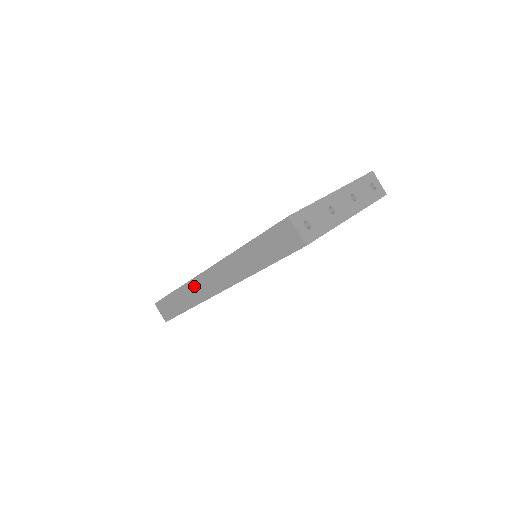
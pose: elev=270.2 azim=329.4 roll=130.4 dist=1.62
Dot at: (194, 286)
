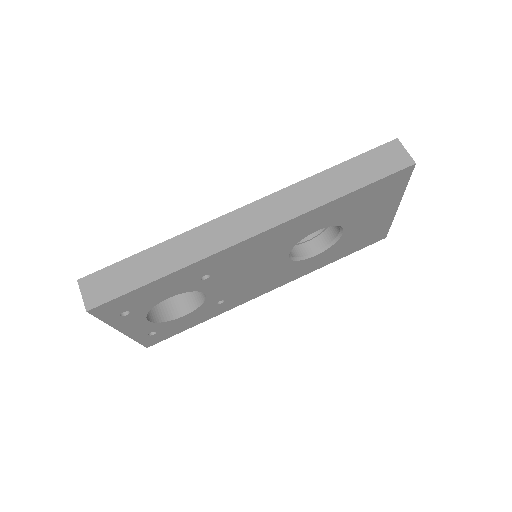
Dot at: (204, 233)
